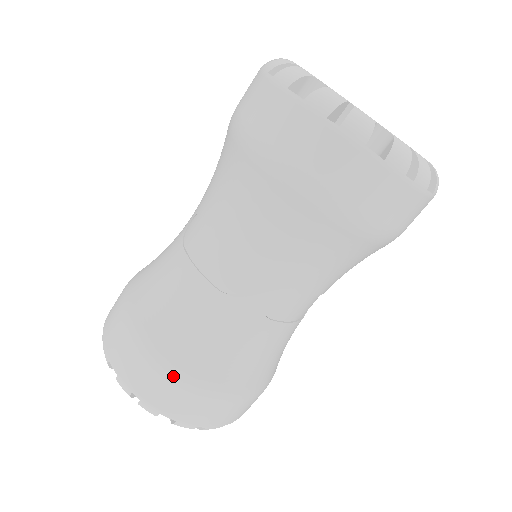
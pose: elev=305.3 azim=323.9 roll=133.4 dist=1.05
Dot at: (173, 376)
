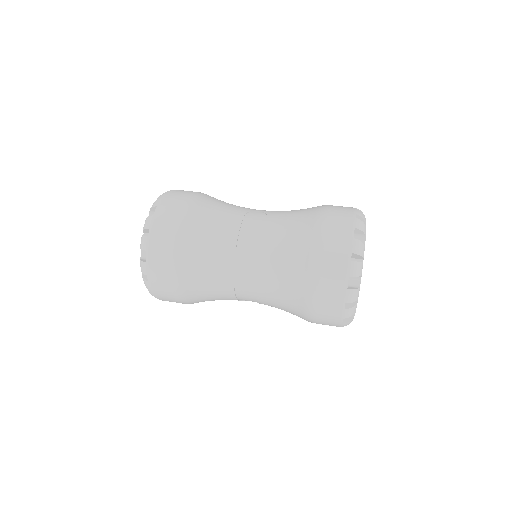
Dot at: (175, 247)
